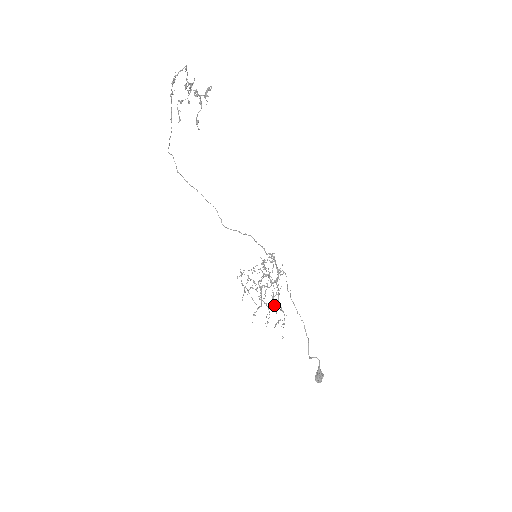
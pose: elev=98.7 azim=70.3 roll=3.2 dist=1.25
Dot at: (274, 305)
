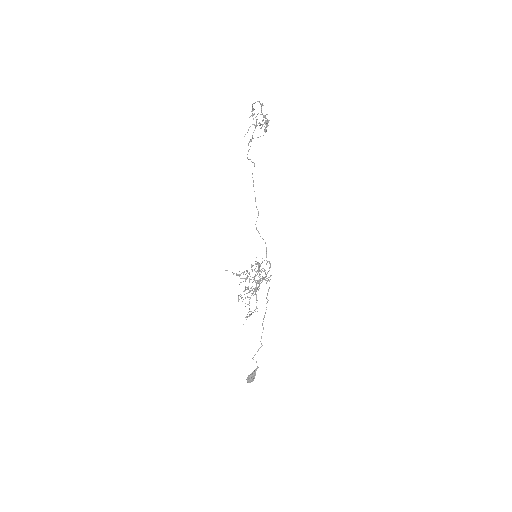
Dot at: (241, 295)
